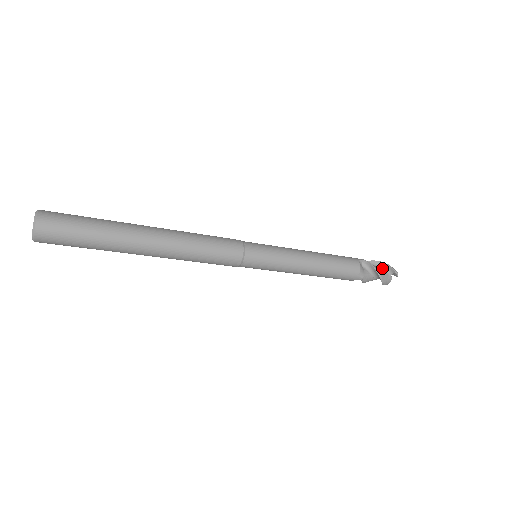
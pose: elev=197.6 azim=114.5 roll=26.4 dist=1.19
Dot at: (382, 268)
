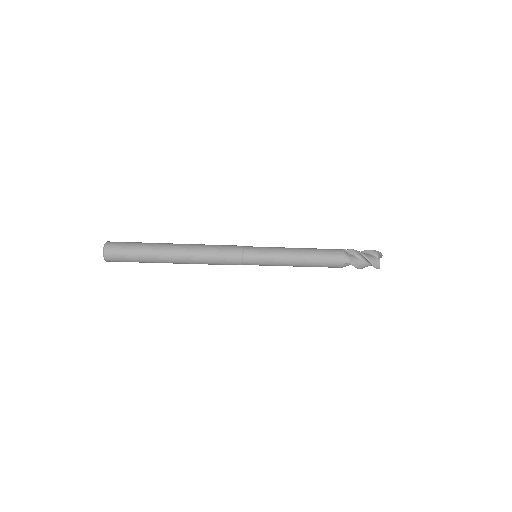
Dot at: (368, 254)
